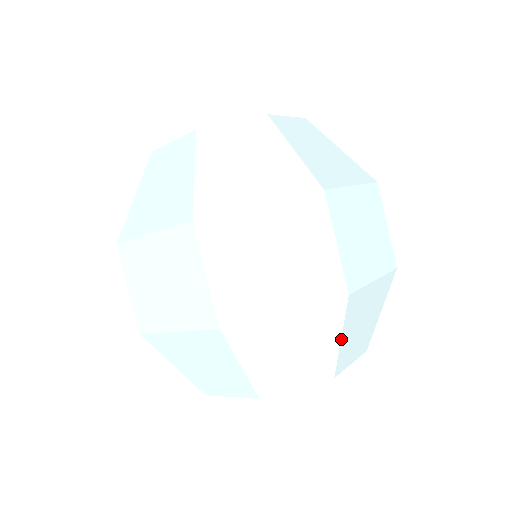
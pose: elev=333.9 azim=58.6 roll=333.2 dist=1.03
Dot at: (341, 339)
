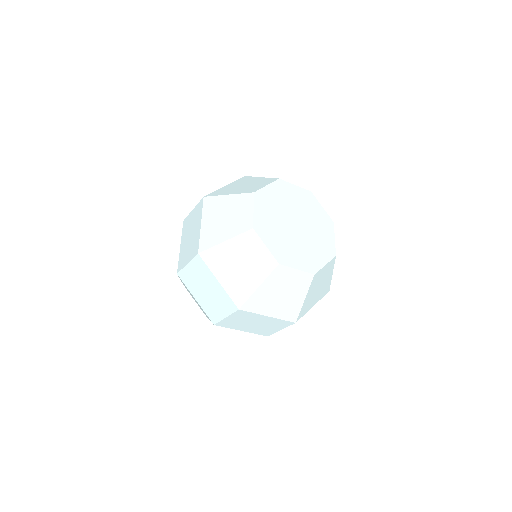
Dot at: occluded
